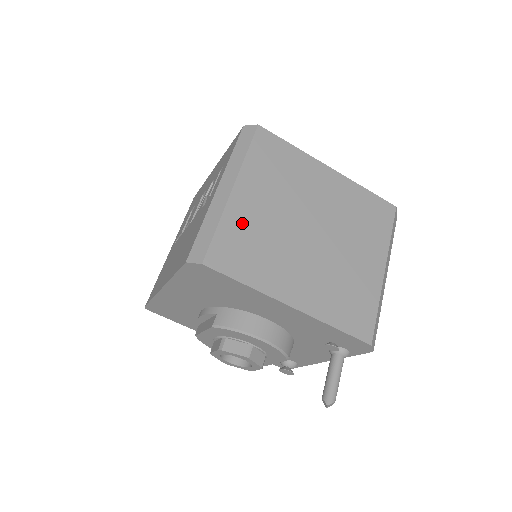
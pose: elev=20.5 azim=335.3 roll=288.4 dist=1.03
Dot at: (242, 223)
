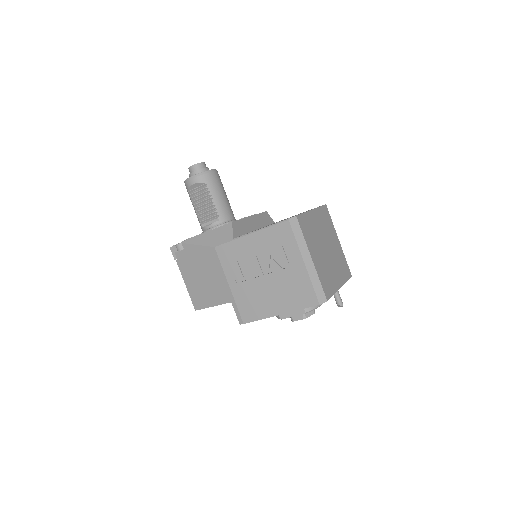
Dot at: (321, 271)
